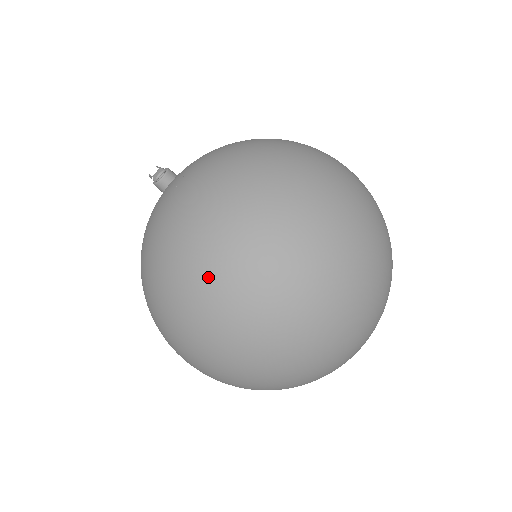
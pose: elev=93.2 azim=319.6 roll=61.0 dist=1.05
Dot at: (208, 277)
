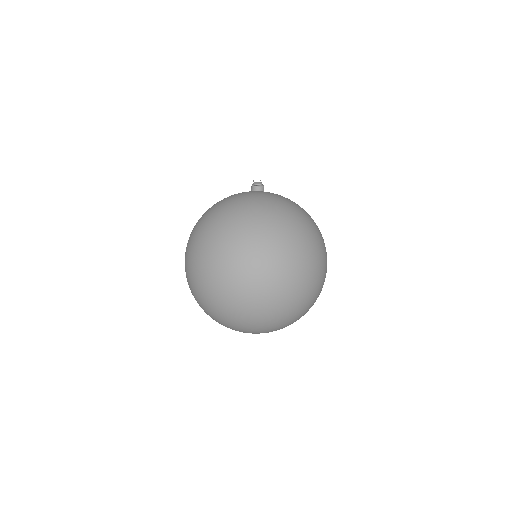
Dot at: (234, 232)
